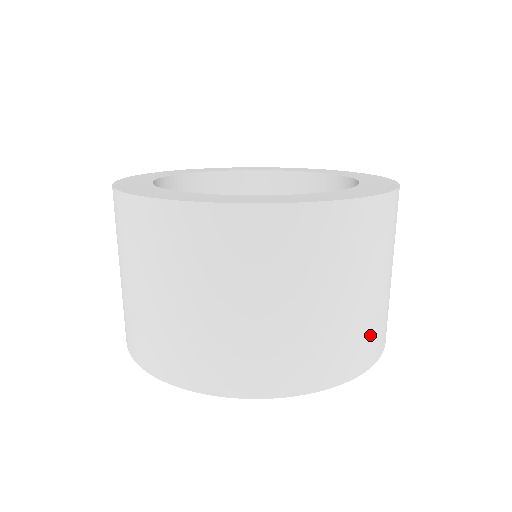
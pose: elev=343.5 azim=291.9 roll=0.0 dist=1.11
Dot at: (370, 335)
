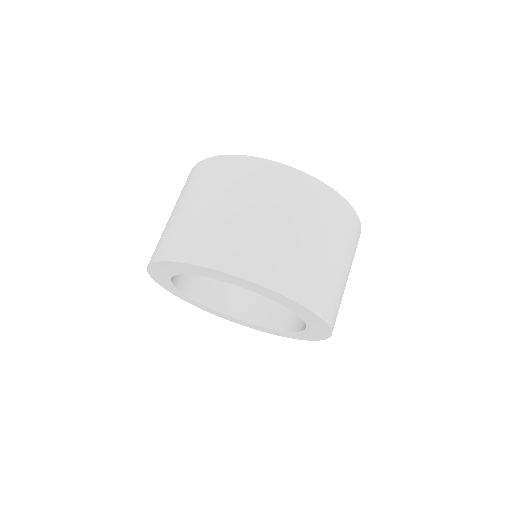
Dot at: (278, 262)
